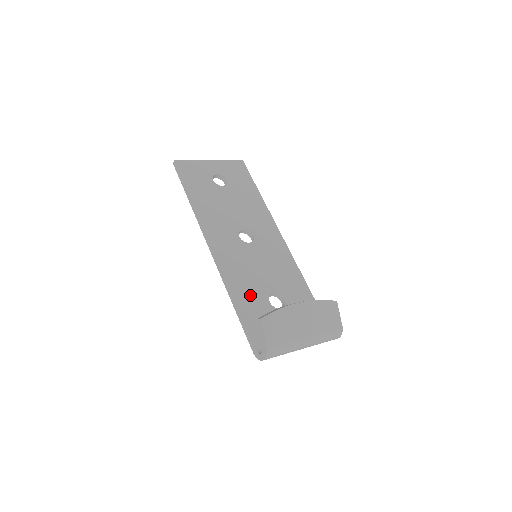
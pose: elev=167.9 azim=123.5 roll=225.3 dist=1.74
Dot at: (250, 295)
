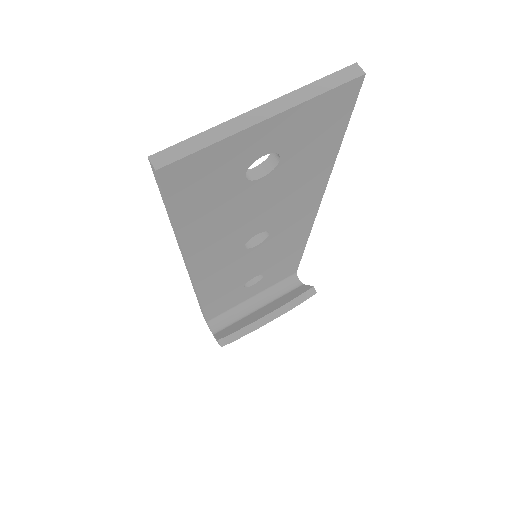
Dot at: (223, 293)
